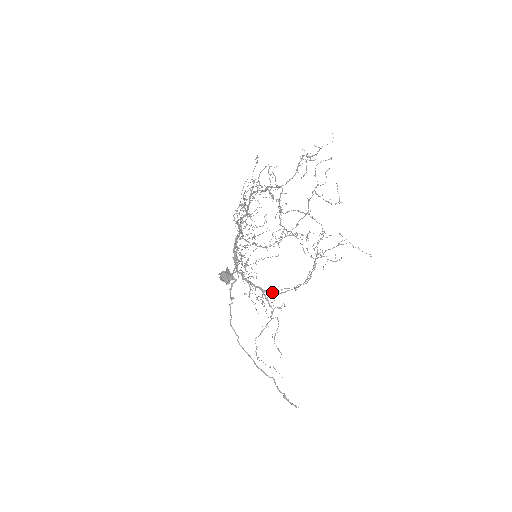
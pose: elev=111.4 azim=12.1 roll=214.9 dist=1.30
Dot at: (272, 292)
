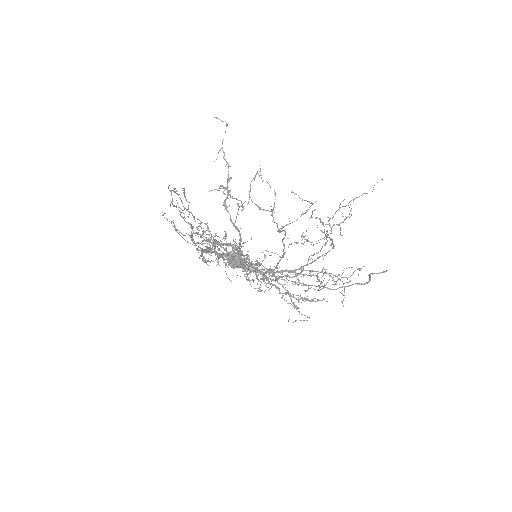
Dot at: occluded
